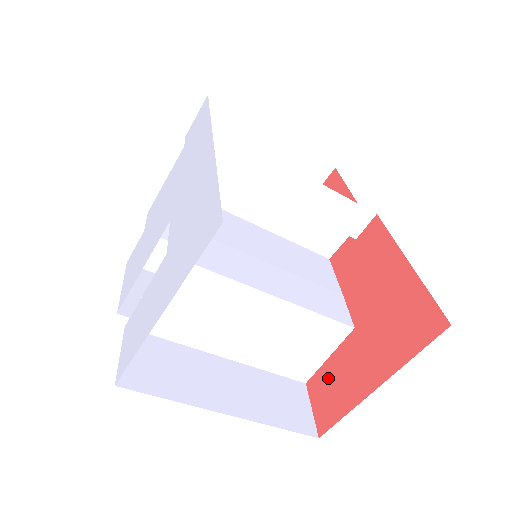
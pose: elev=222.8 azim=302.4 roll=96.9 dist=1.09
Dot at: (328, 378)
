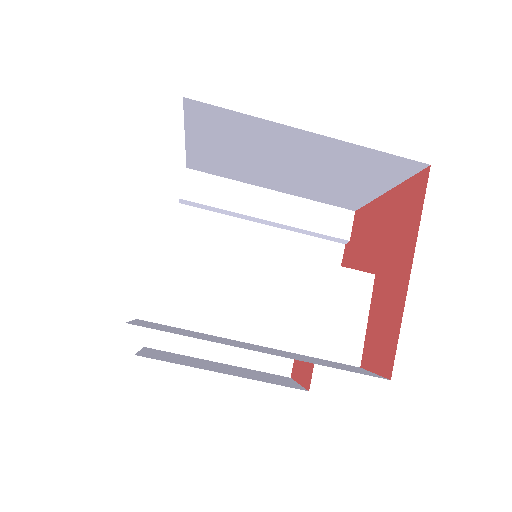
Dot at: (374, 332)
